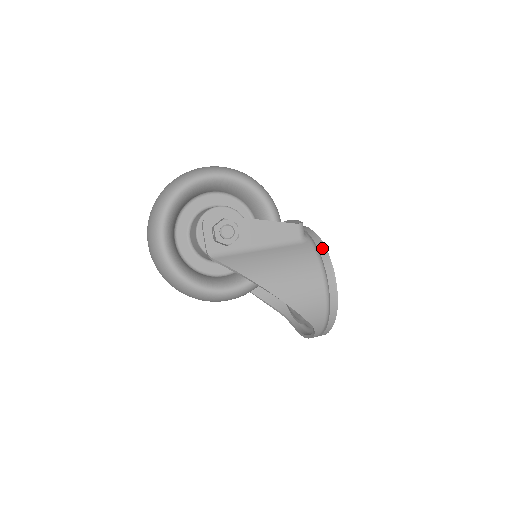
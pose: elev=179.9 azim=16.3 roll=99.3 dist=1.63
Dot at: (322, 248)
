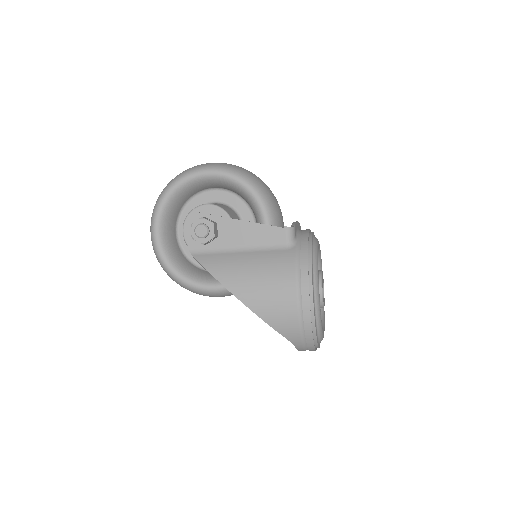
Dot at: (305, 257)
